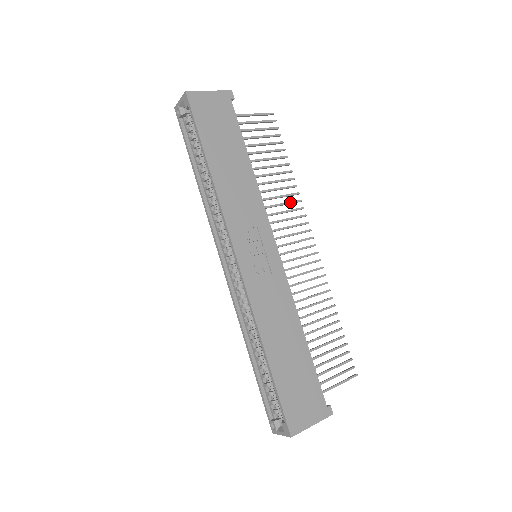
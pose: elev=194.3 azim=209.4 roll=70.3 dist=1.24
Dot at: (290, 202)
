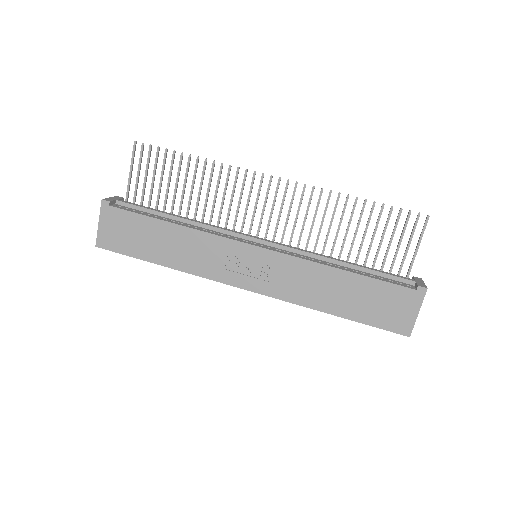
Dot at: (226, 181)
